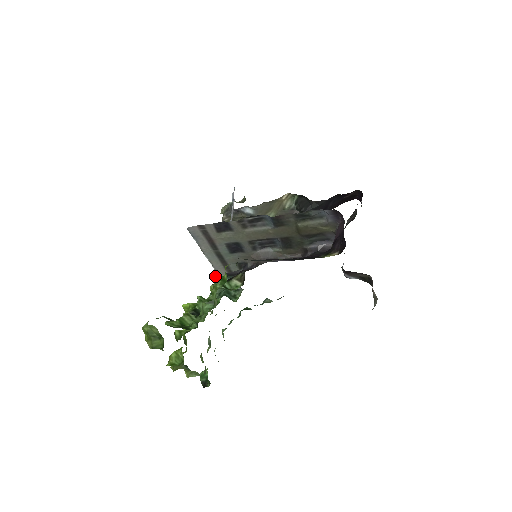
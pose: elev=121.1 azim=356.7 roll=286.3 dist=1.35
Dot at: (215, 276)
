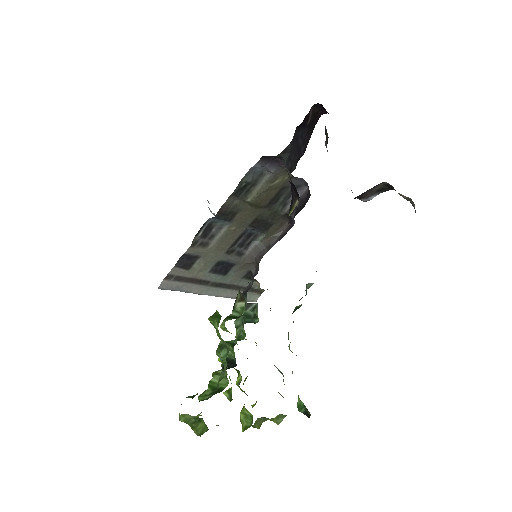
Dot at: (208, 318)
